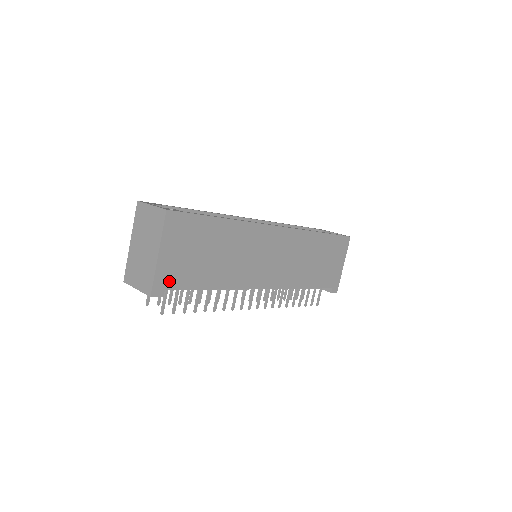
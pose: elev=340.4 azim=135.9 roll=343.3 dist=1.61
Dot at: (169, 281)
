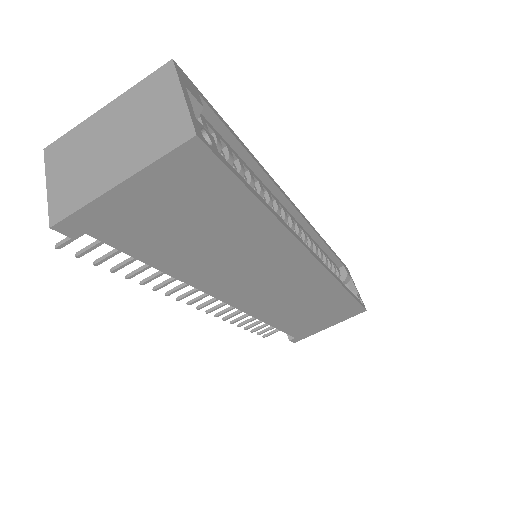
Dot at: (103, 227)
